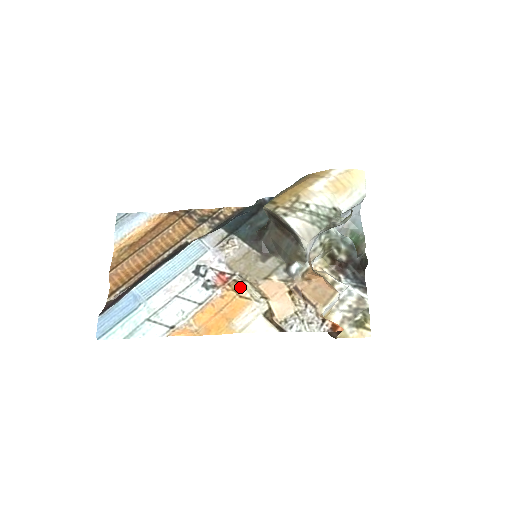
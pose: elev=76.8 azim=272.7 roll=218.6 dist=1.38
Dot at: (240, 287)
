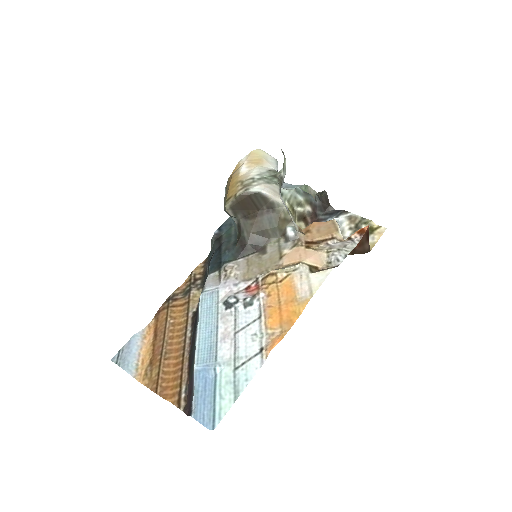
Dot at: (272, 276)
